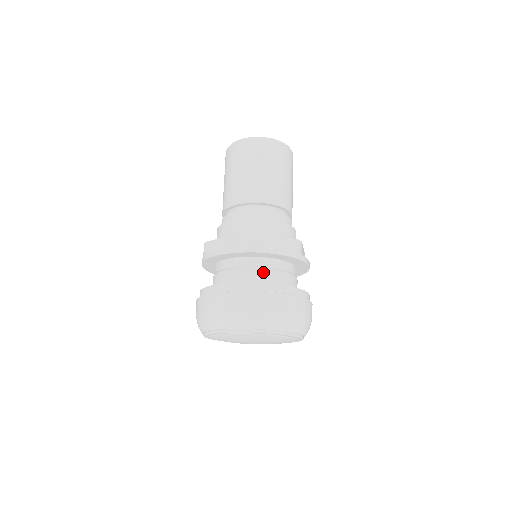
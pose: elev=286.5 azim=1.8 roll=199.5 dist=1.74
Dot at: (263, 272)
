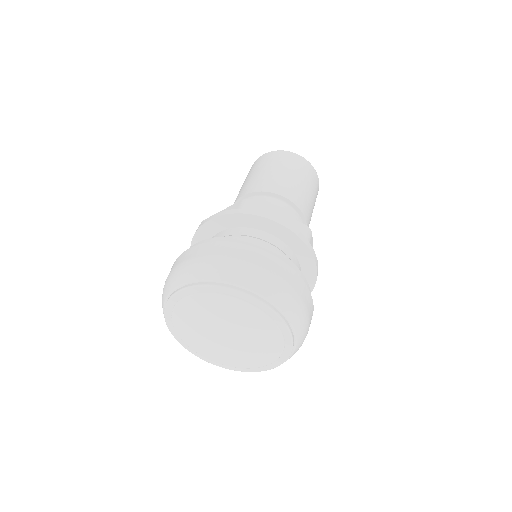
Dot at: occluded
